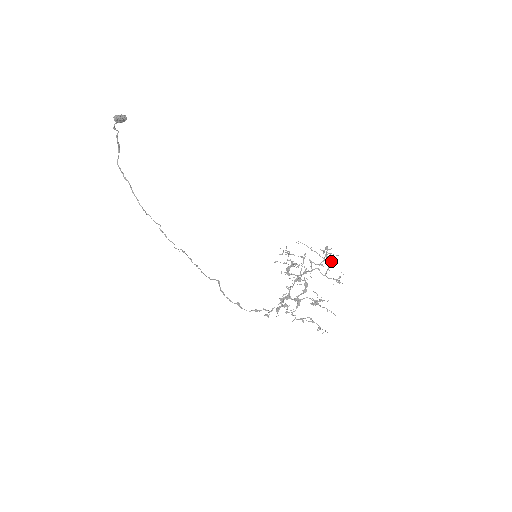
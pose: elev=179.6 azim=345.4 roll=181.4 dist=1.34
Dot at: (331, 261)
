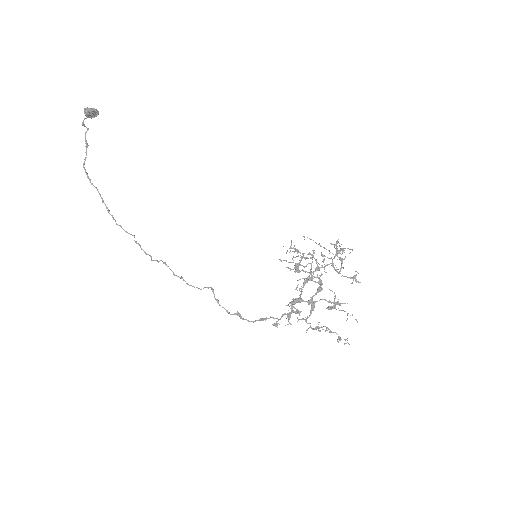
Dot at: occluded
